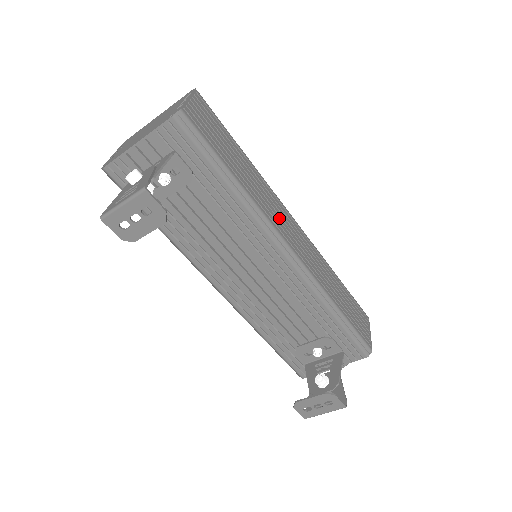
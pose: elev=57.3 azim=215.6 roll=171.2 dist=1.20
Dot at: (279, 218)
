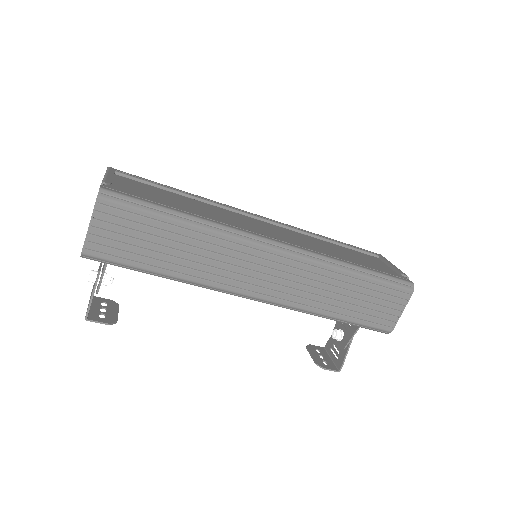
Dot at: (239, 271)
